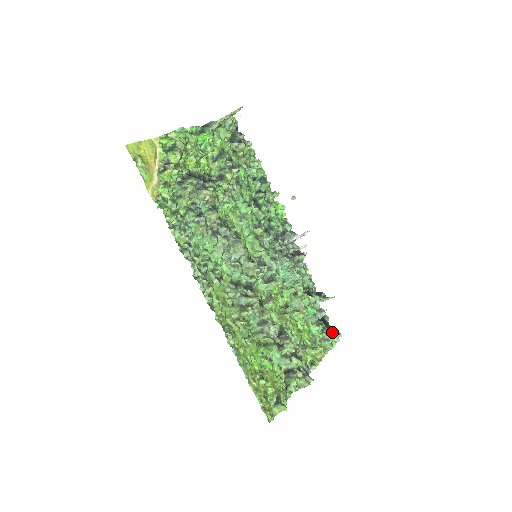
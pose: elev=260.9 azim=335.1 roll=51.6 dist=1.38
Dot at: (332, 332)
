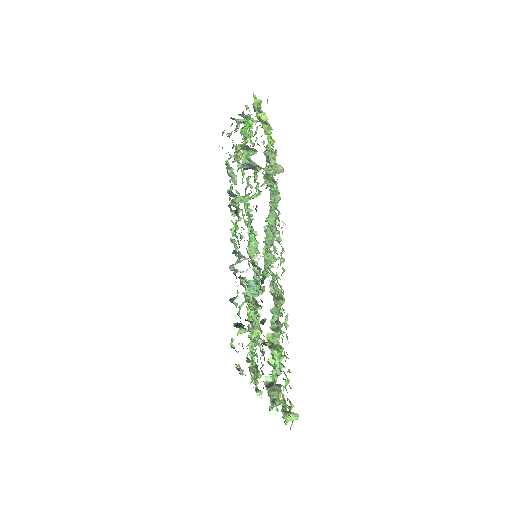
Dot at: occluded
